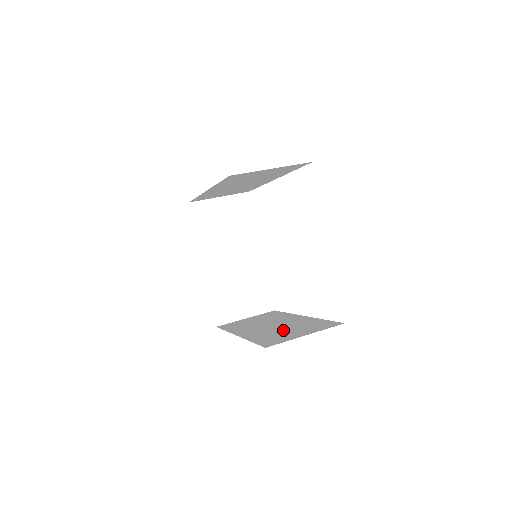
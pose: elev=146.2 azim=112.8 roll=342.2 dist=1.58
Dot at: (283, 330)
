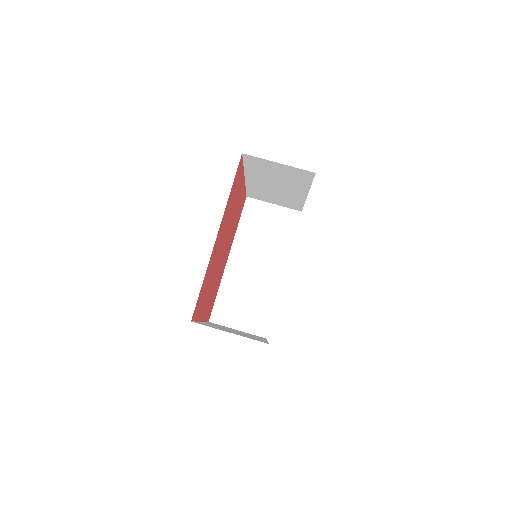
Dot at: (245, 295)
